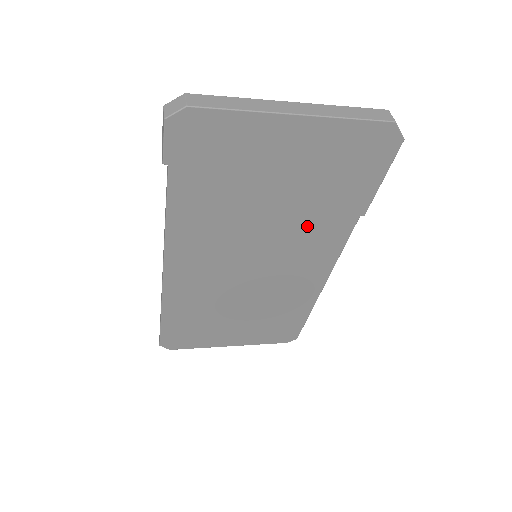
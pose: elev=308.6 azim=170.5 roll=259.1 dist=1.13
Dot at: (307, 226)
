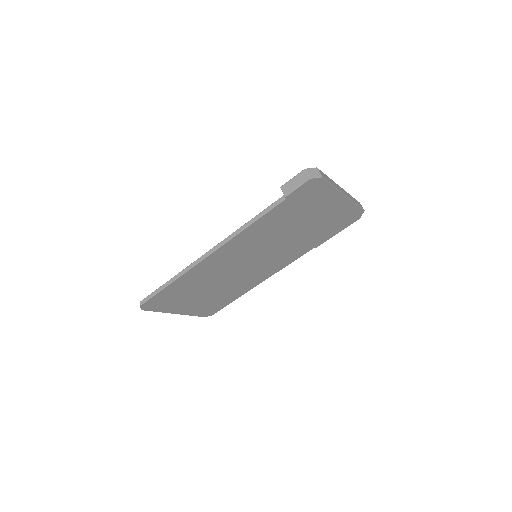
Dot at: (293, 246)
